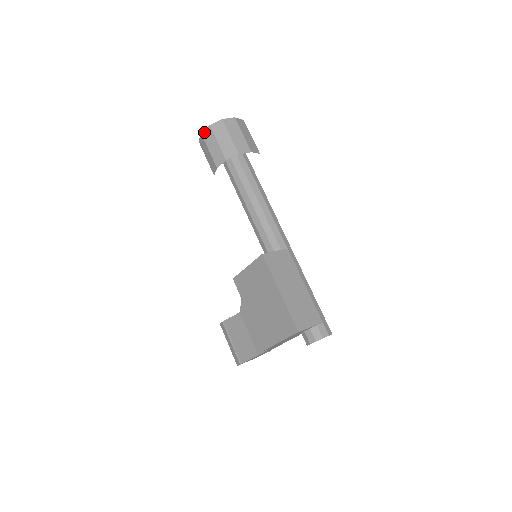
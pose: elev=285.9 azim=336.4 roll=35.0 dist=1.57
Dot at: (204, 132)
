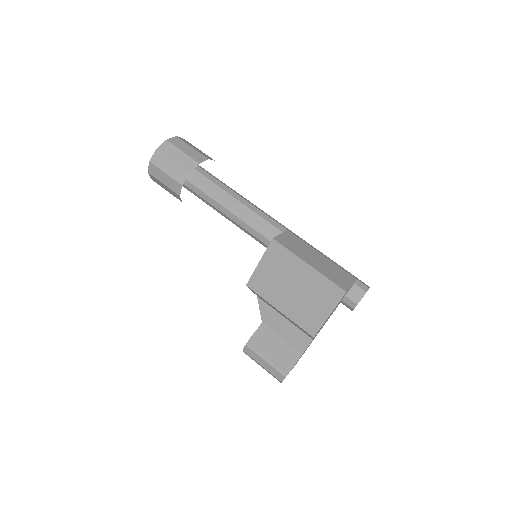
Dot at: (152, 159)
